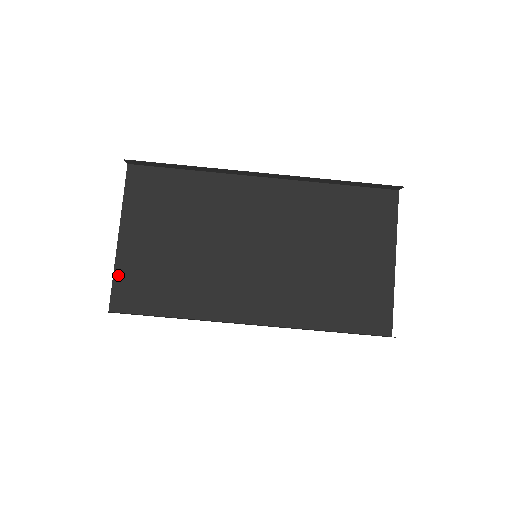
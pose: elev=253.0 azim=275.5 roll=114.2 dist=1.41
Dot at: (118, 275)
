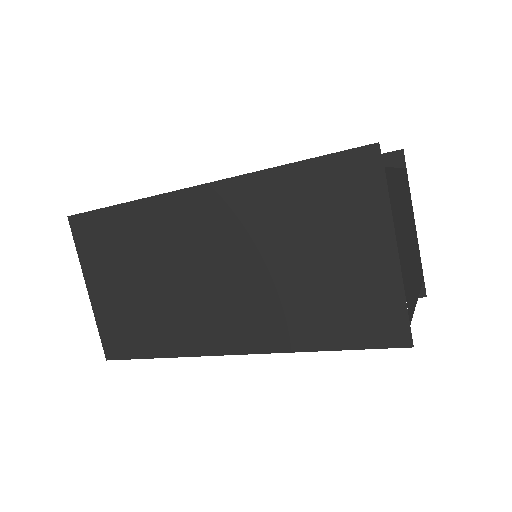
Dot at: occluded
